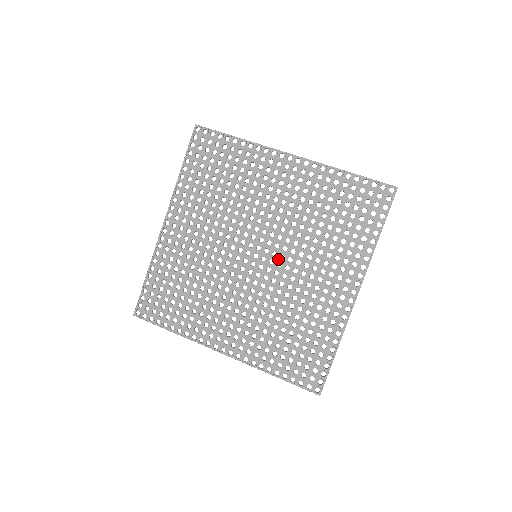
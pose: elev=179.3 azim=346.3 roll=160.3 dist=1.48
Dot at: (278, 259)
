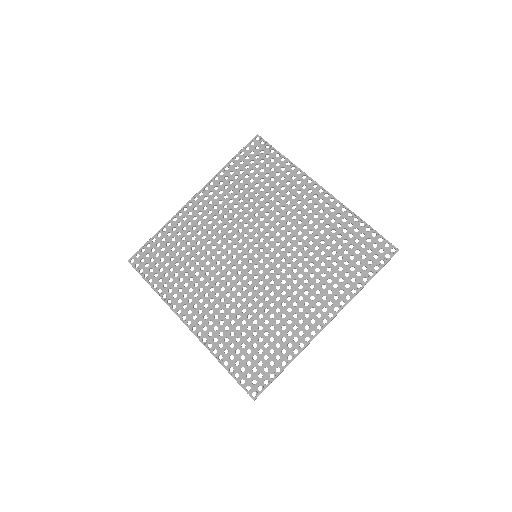
Dot at: (273, 266)
